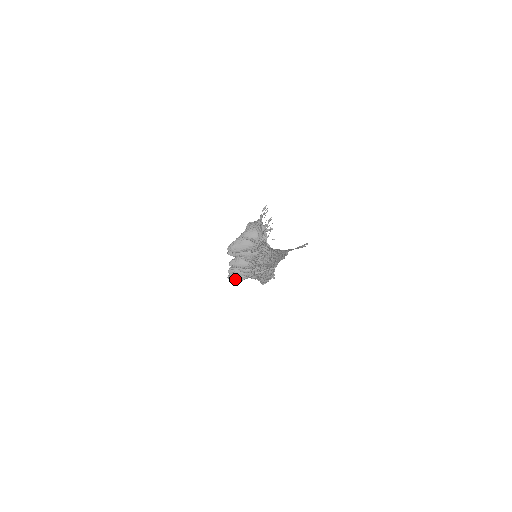
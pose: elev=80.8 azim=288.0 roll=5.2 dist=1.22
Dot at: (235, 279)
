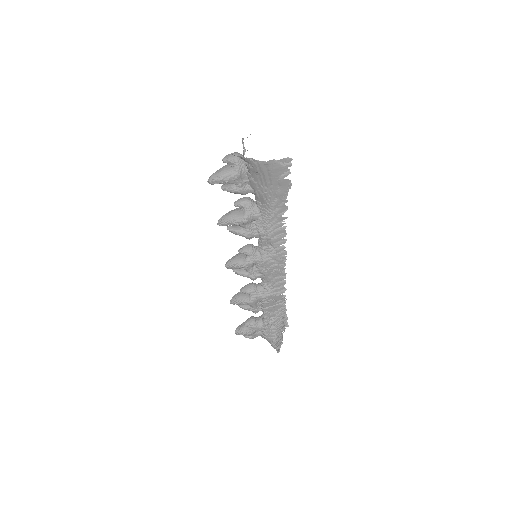
Dot at: (242, 330)
